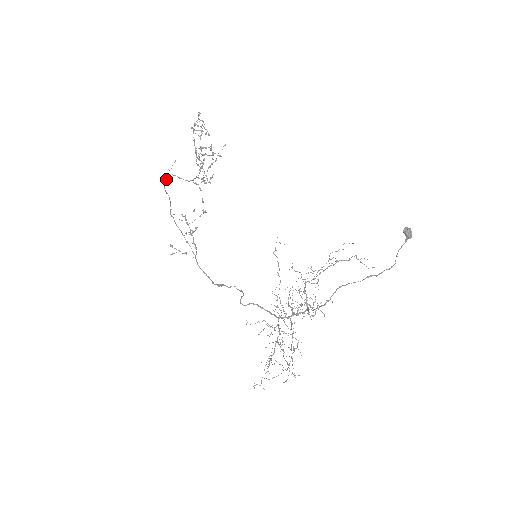
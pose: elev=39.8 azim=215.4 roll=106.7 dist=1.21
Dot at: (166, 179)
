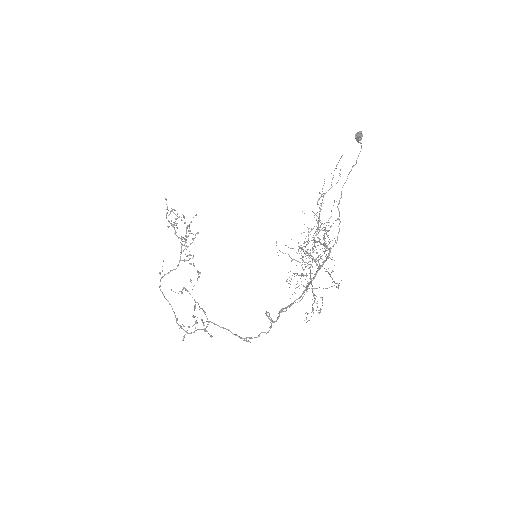
Dot at: occluded
